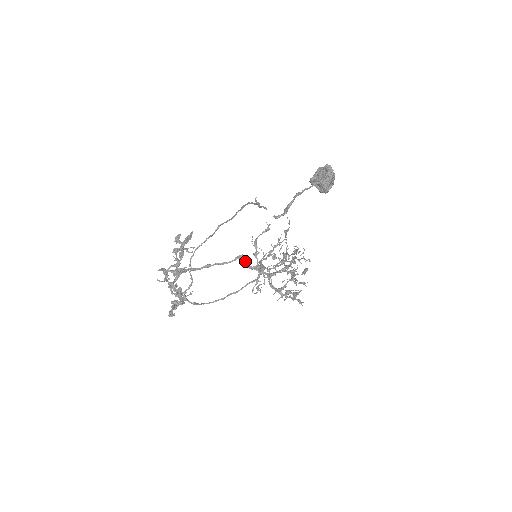
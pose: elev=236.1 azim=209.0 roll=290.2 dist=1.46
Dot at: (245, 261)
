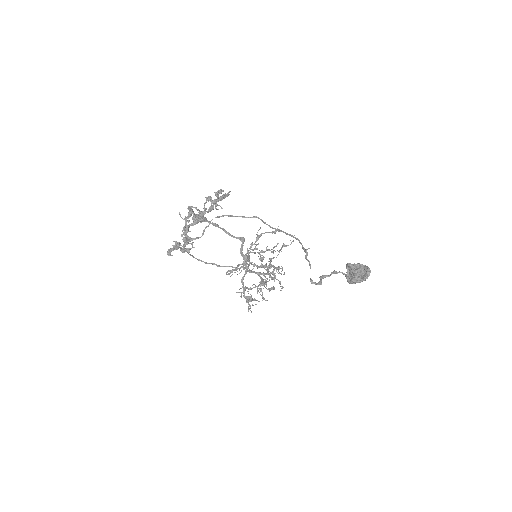
Dot at: (242, 245)
